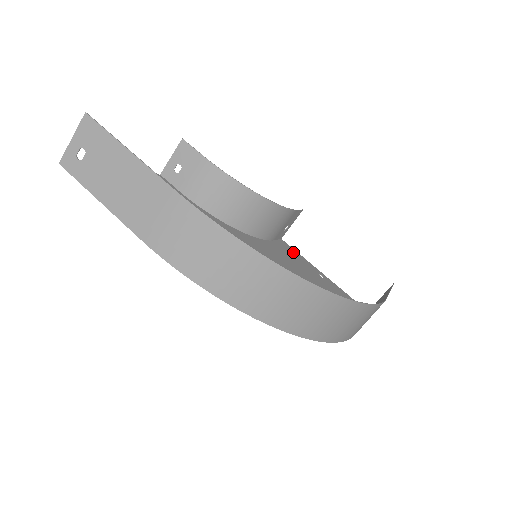
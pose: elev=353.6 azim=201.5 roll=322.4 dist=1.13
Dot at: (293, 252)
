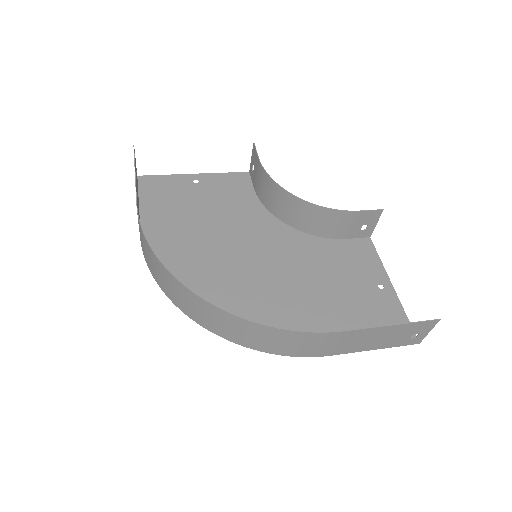
Dot at: (367, 254)
